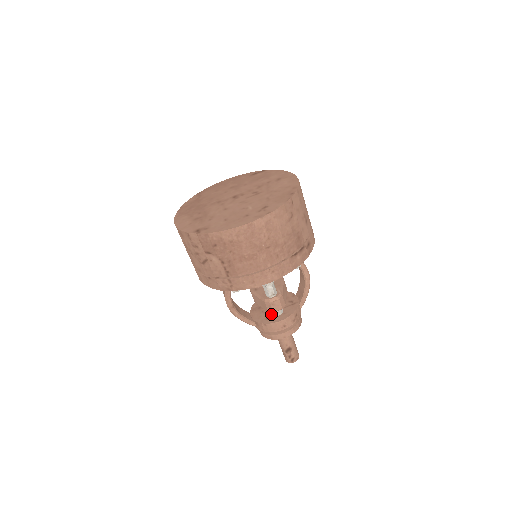
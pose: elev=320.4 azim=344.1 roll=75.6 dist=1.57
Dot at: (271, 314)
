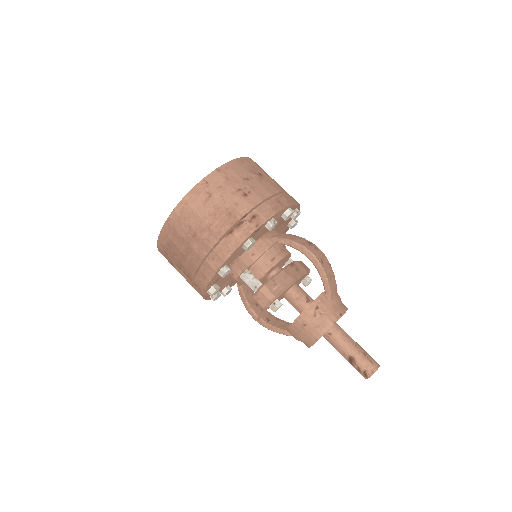
Dot at: occluded
